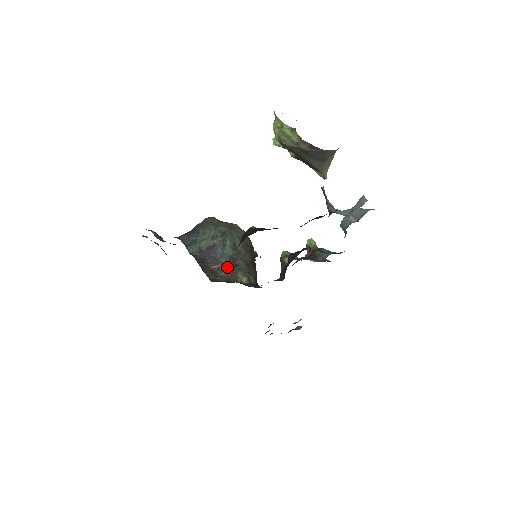
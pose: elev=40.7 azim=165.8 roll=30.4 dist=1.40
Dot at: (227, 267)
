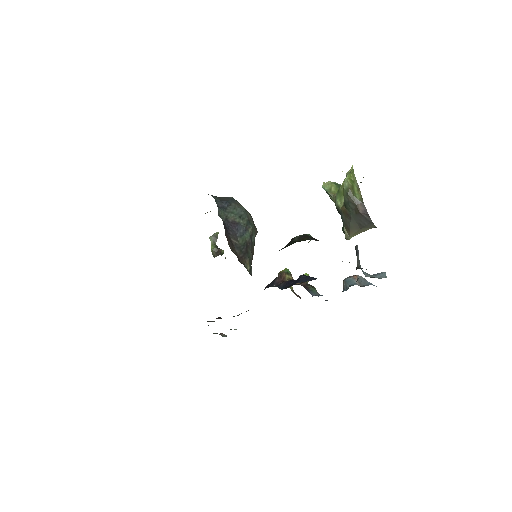
Dot at: (241, 248)
